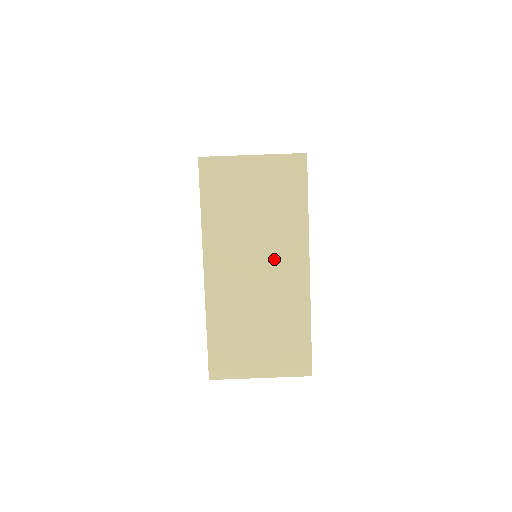
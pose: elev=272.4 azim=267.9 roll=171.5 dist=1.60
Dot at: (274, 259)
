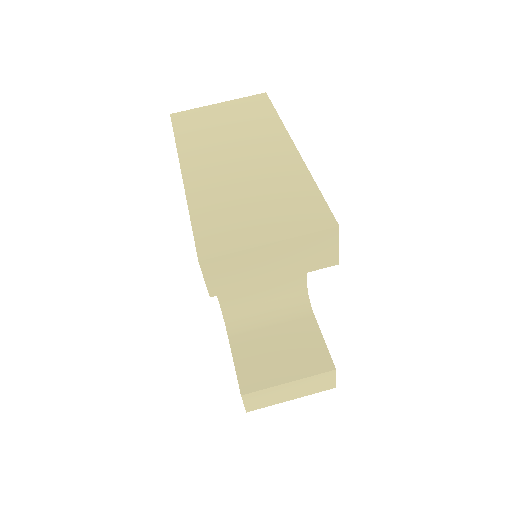
Dot at: (256, 149)
